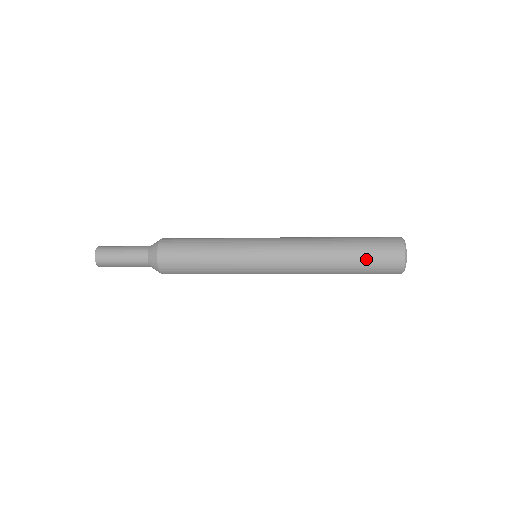
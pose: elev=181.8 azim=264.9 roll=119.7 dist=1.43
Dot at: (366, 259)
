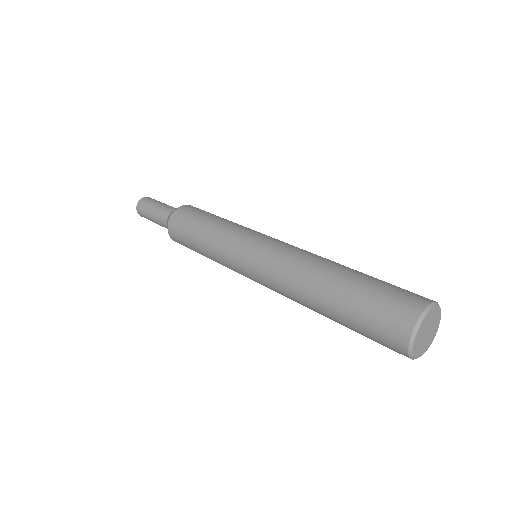
Dot at: (355, 325)
